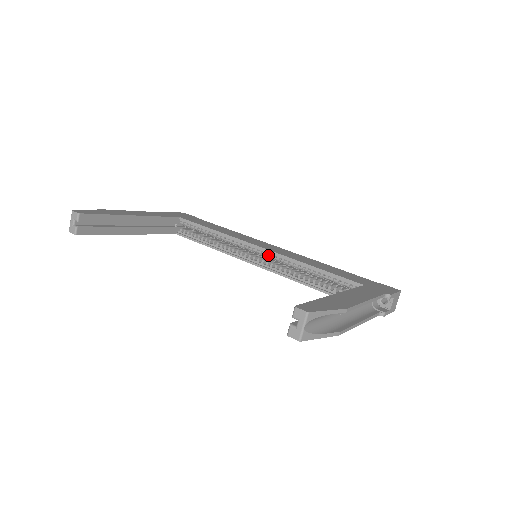
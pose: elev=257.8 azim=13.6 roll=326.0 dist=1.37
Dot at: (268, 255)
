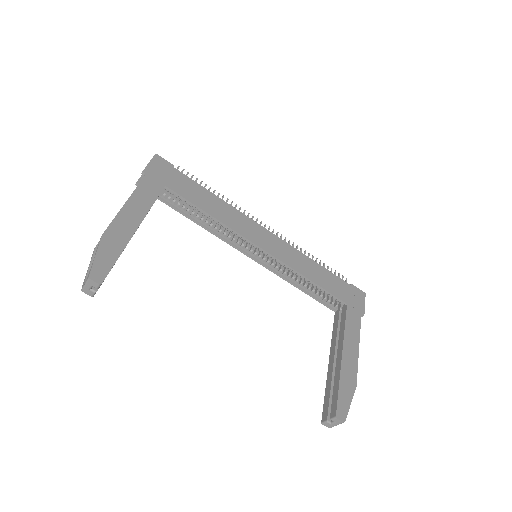
Dot at: (267, 255)
